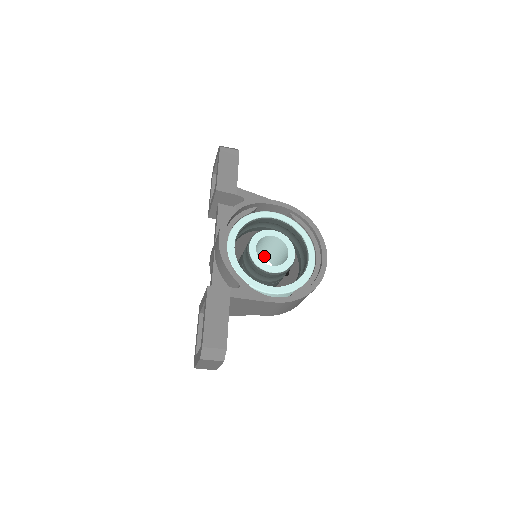
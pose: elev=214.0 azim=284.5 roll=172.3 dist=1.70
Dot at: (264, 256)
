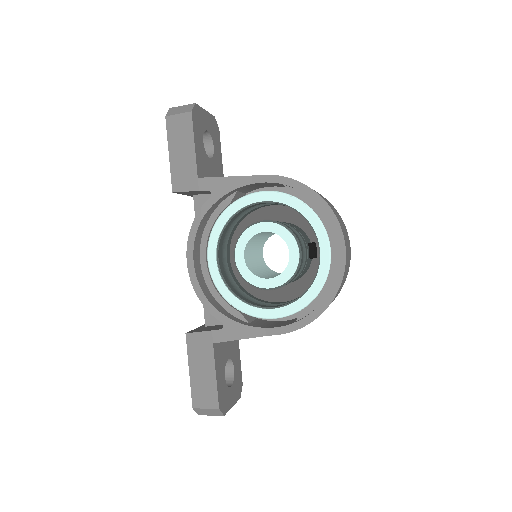
Dot at: occluded
